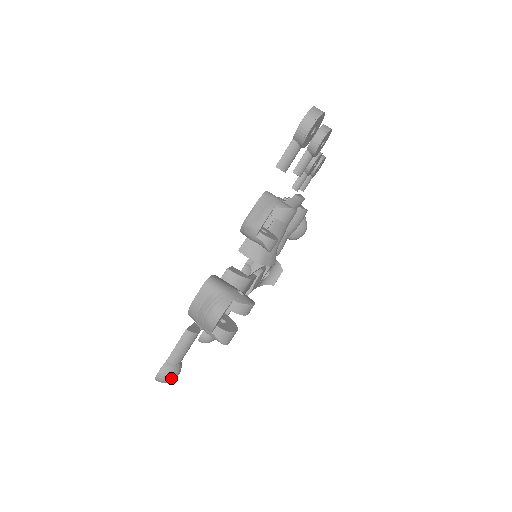
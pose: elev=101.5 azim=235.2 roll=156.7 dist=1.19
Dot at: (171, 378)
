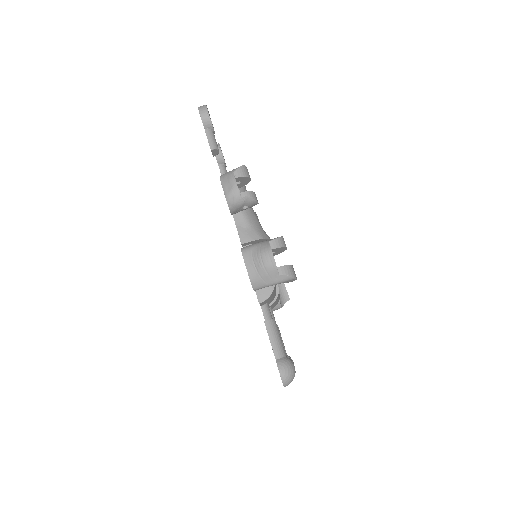
Dot at: (292, 369)
